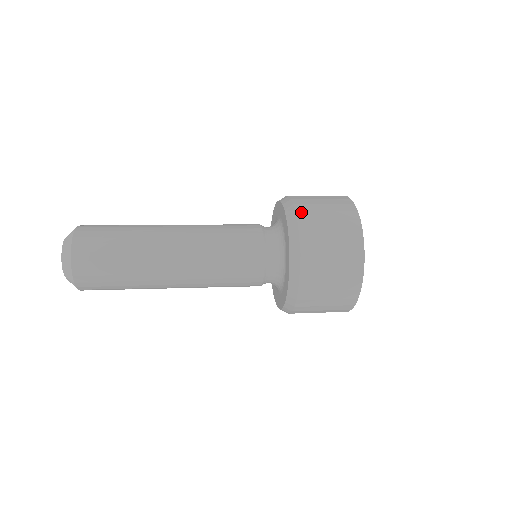
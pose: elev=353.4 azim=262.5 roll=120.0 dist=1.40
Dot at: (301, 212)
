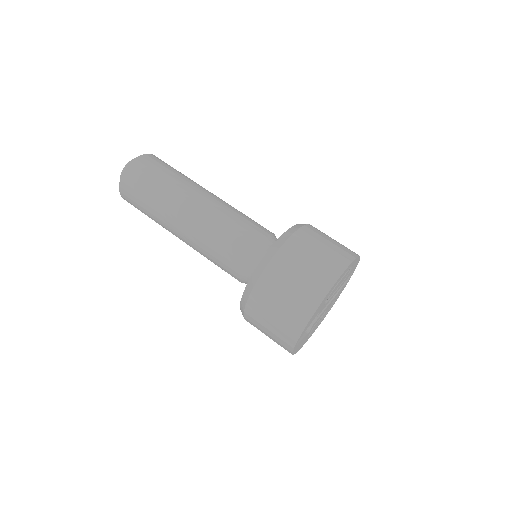
Dot at: (252, 302)
